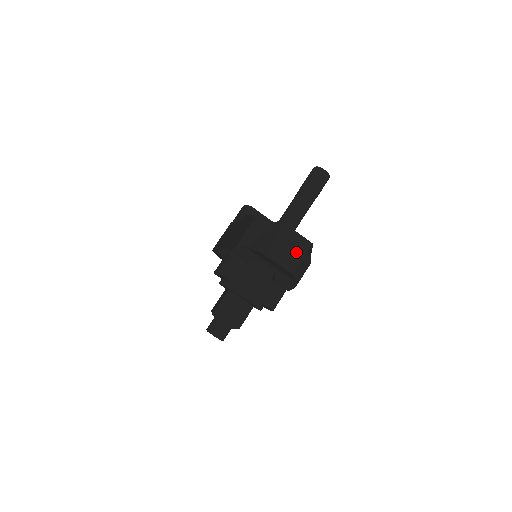
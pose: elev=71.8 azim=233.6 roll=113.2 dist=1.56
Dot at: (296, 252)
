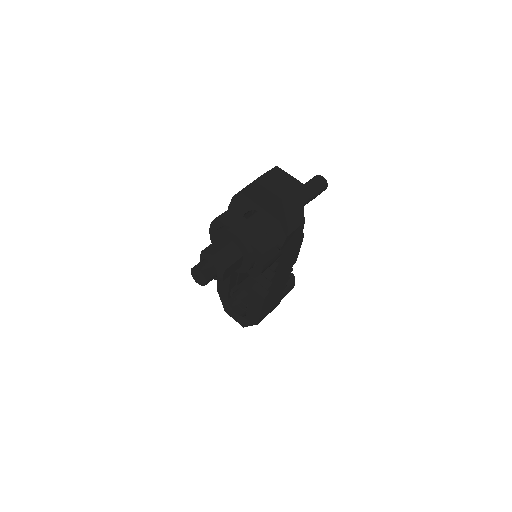
Dot at: (286, 184)
